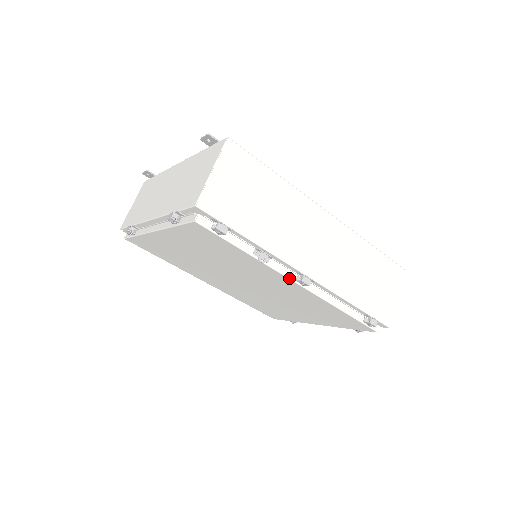
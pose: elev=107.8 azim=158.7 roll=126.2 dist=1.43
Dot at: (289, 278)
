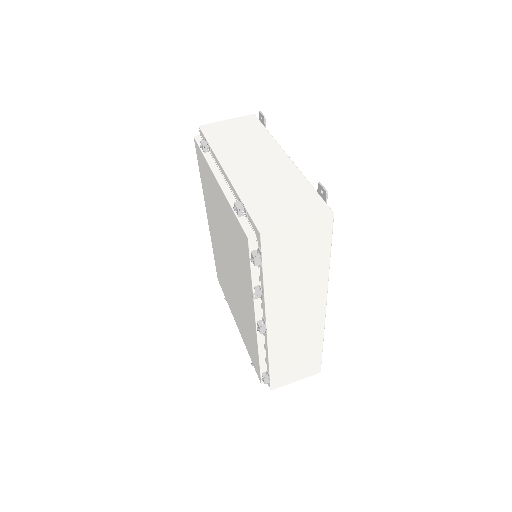
Dot at: (256, 317)
